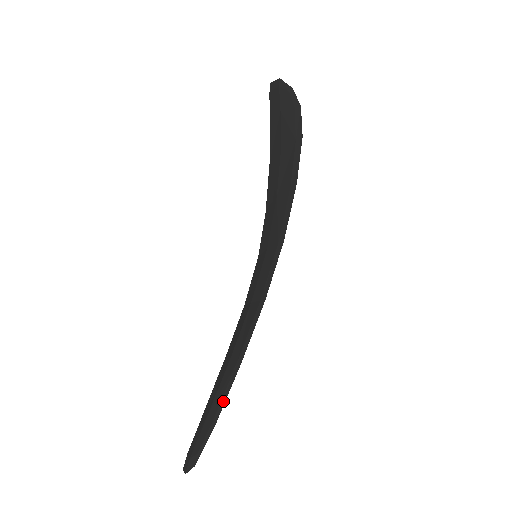
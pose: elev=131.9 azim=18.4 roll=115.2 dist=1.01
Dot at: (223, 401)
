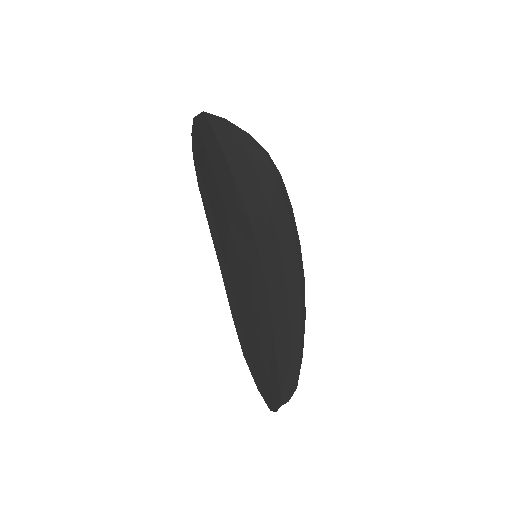
Dot at: (253, 376)
